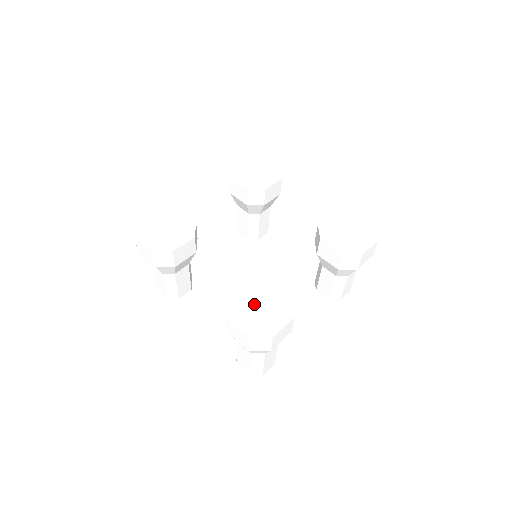
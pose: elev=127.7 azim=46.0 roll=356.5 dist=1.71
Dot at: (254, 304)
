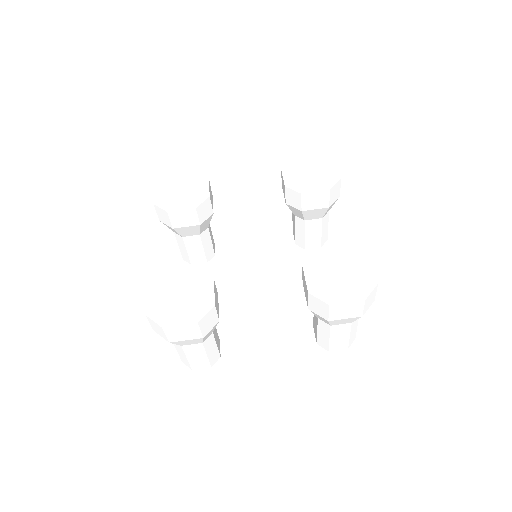
Dot at: (332, 277)
